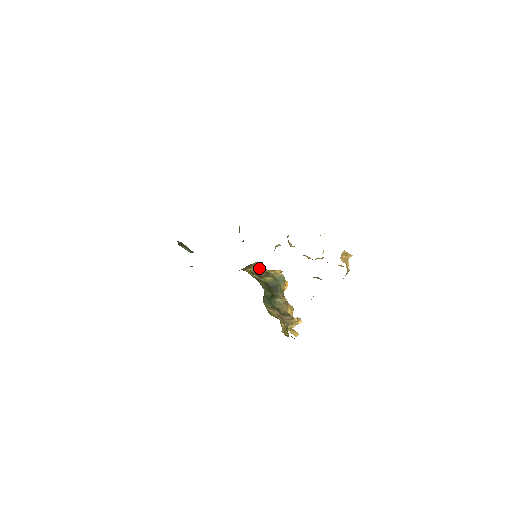
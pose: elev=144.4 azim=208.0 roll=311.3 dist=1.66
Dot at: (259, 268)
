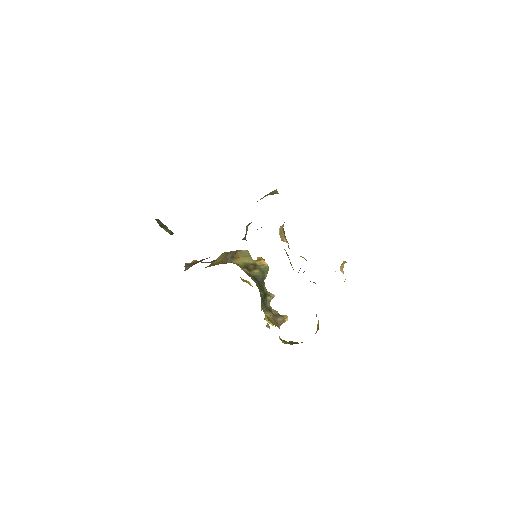
Dot at: (247, 259)
